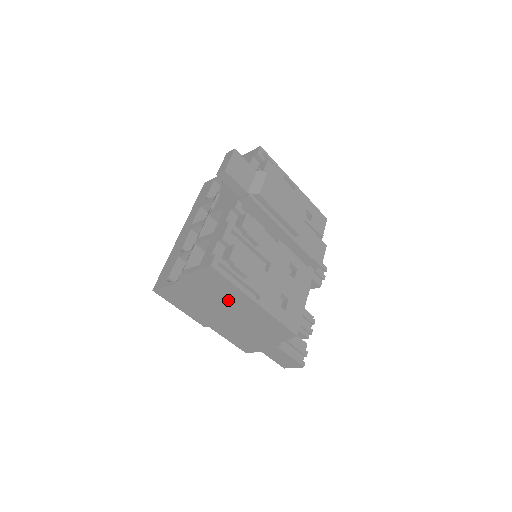
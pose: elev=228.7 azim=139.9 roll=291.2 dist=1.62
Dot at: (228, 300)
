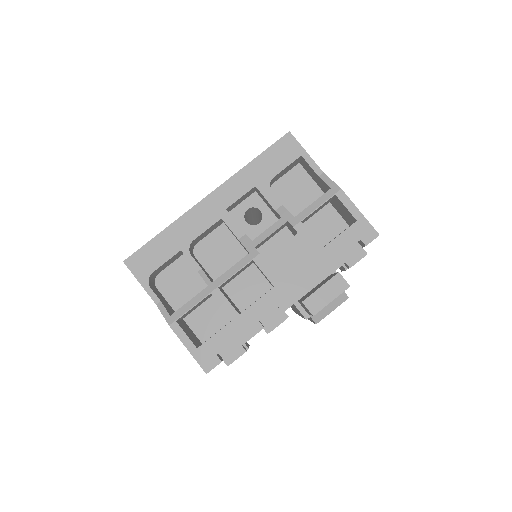
Dot at: occluded
